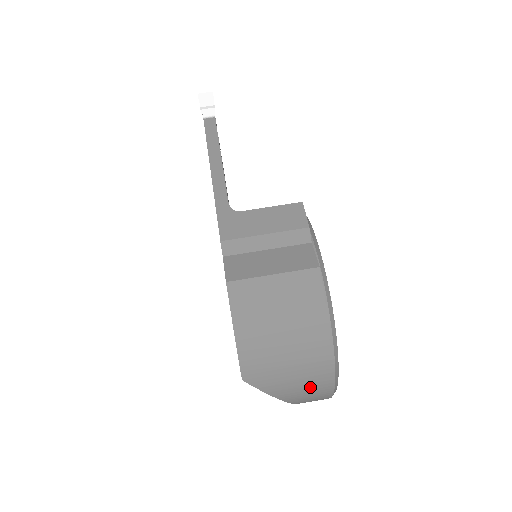
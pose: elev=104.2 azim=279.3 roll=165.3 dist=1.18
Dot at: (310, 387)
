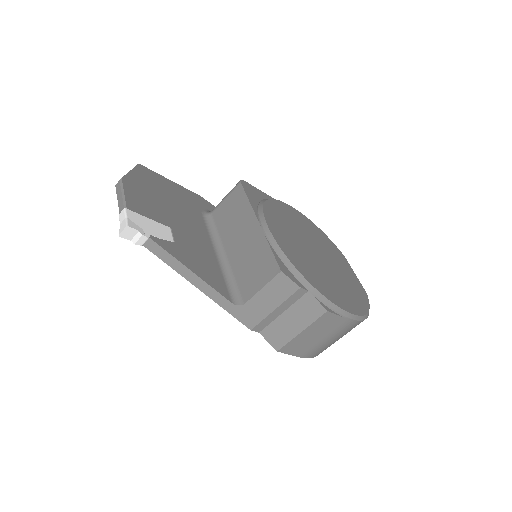
Dot at: occluded
